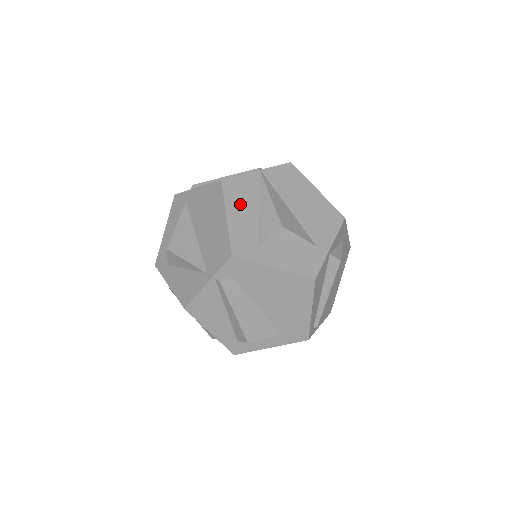
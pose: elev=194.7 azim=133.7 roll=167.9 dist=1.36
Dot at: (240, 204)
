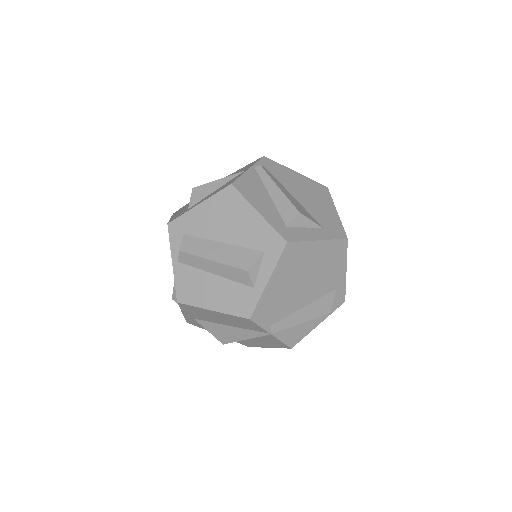
Dot at: occluded
